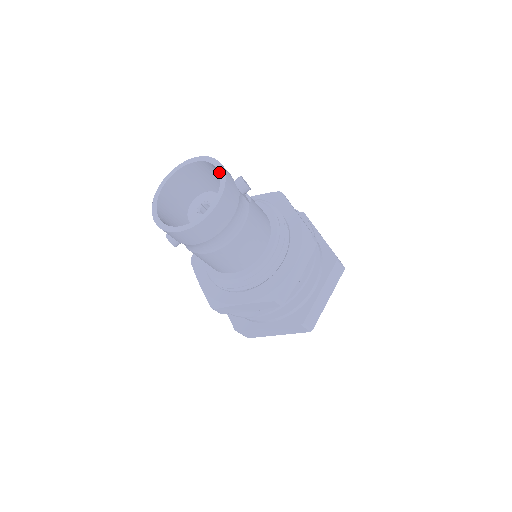
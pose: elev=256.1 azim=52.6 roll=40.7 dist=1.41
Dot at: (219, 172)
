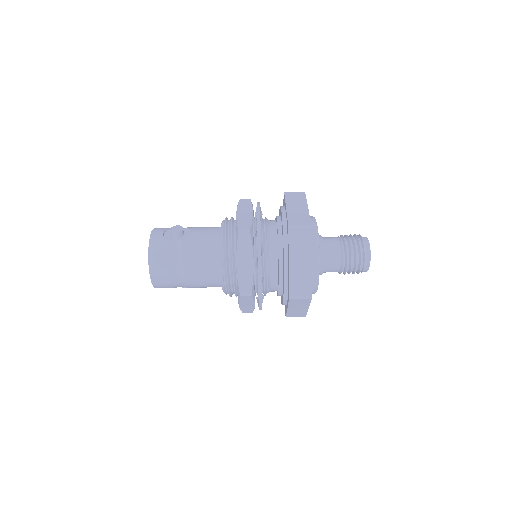
Dot at: occluded
